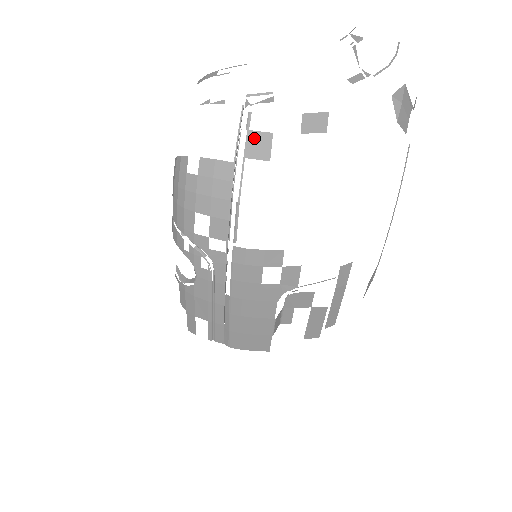
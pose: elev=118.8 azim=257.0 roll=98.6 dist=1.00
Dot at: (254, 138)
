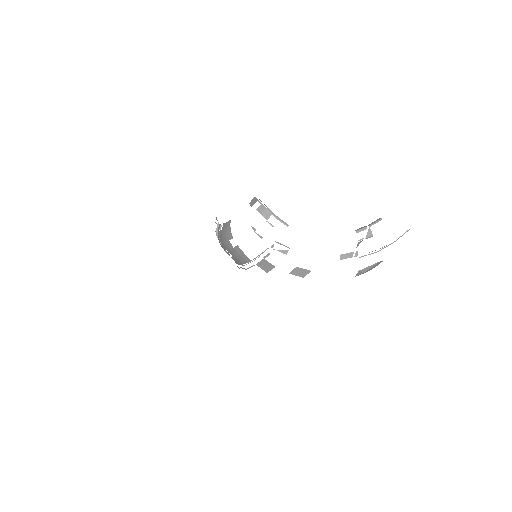
Dot at: (265, 263)
